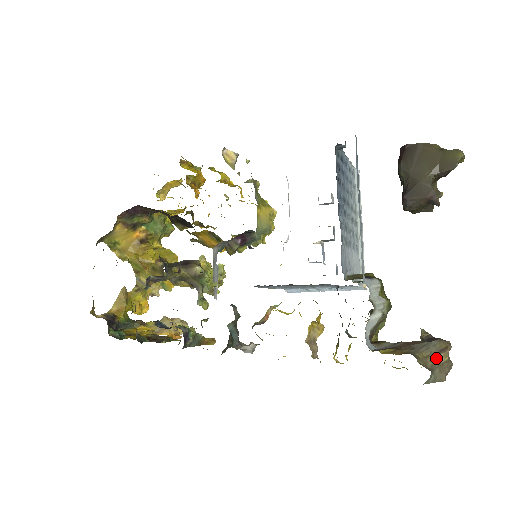
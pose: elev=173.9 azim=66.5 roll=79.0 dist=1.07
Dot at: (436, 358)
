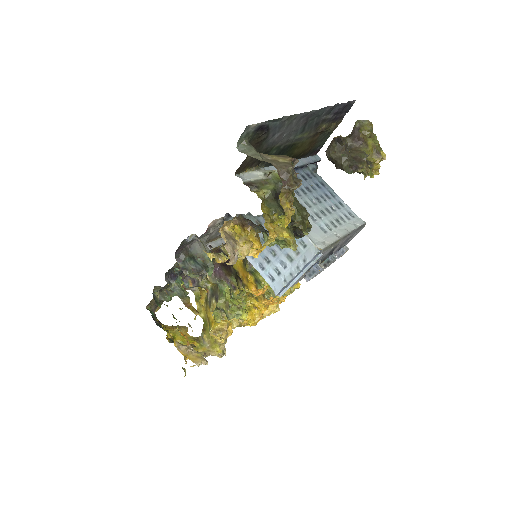
Dot at: (271, 155)
